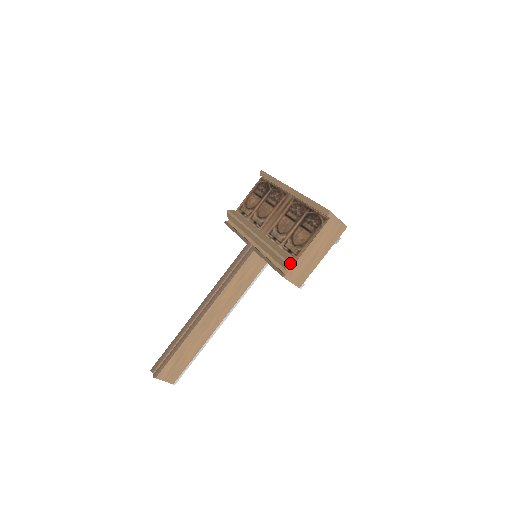
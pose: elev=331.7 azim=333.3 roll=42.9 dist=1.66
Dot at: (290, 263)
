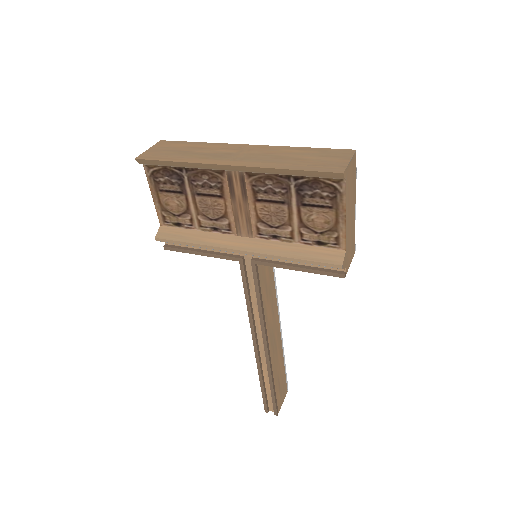
Dot at: (344, 262)
